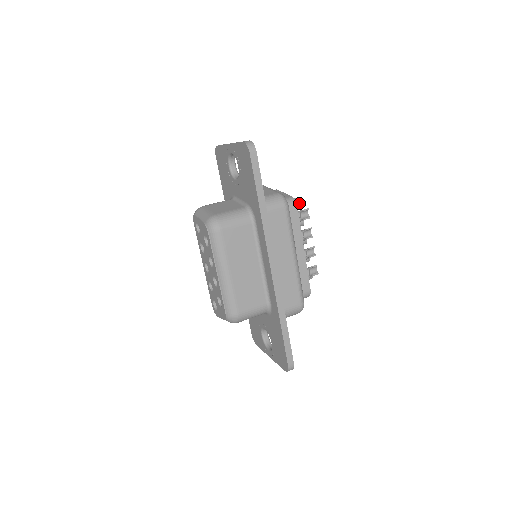
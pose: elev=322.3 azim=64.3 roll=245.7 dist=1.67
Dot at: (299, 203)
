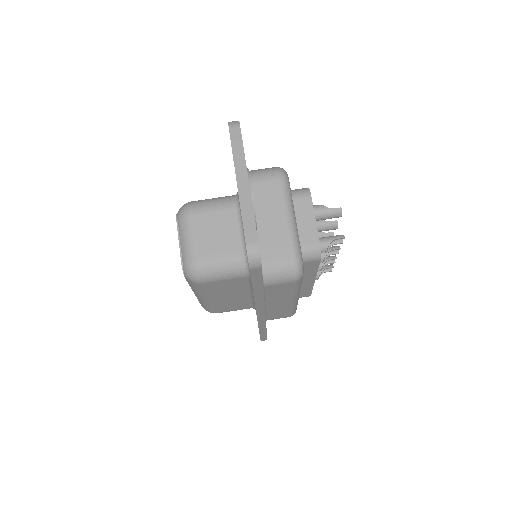
Dot at: (338, 216)
